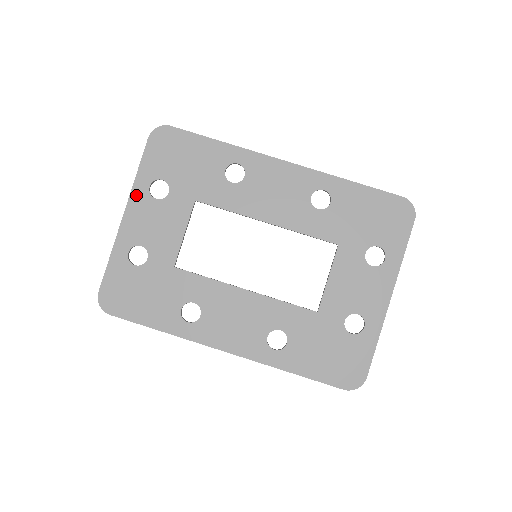
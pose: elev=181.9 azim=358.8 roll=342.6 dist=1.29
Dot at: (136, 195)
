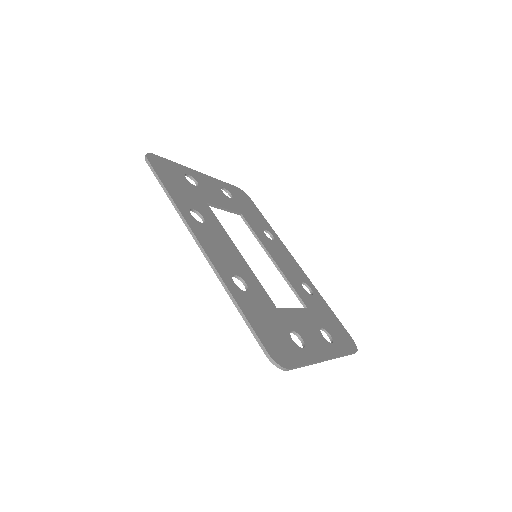
Dot at: (214, 180)
